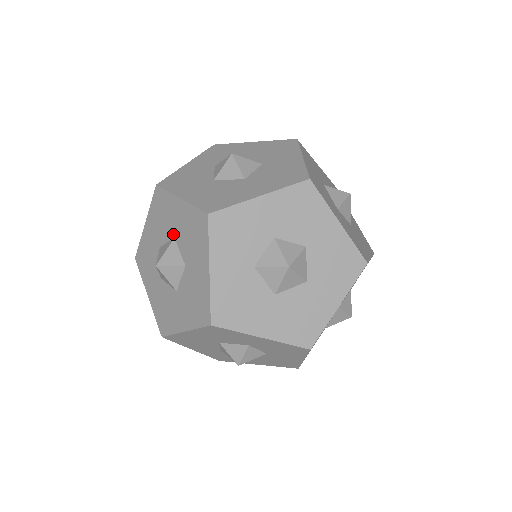
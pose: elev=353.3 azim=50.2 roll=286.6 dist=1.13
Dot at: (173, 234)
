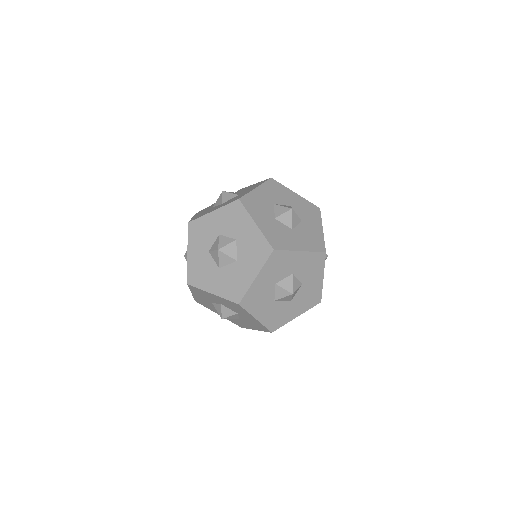
Dot at: occluded
